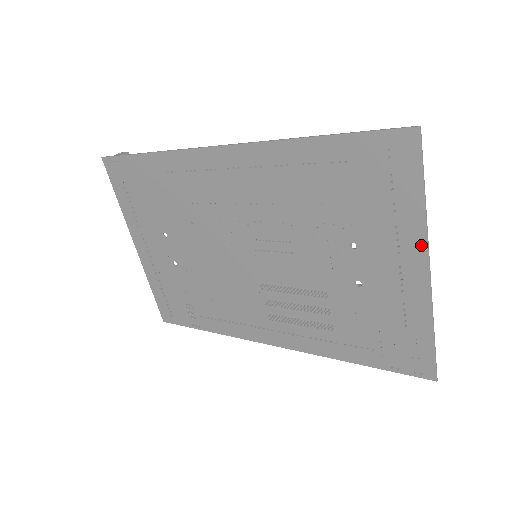
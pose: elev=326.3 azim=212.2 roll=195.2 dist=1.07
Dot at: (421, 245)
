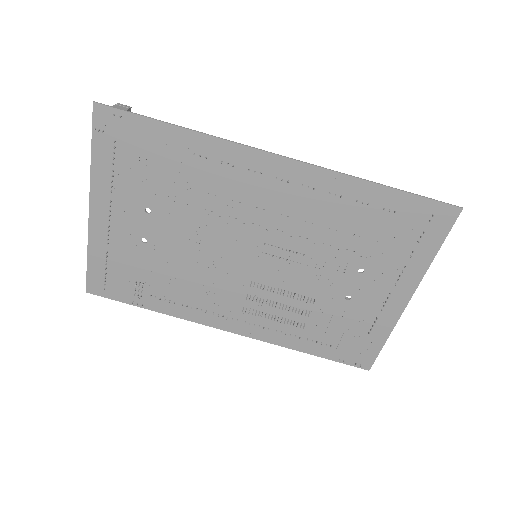
Dot at: (415, 282)
